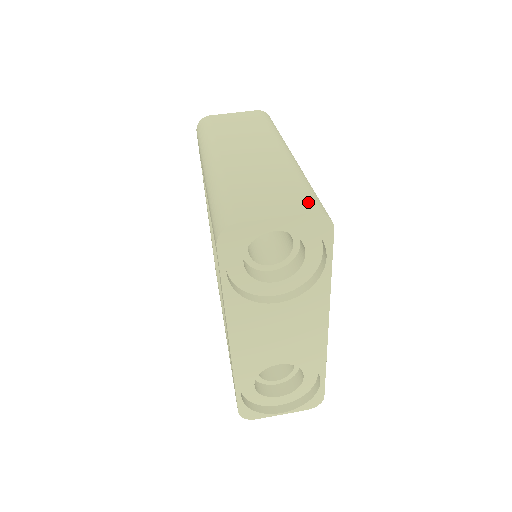
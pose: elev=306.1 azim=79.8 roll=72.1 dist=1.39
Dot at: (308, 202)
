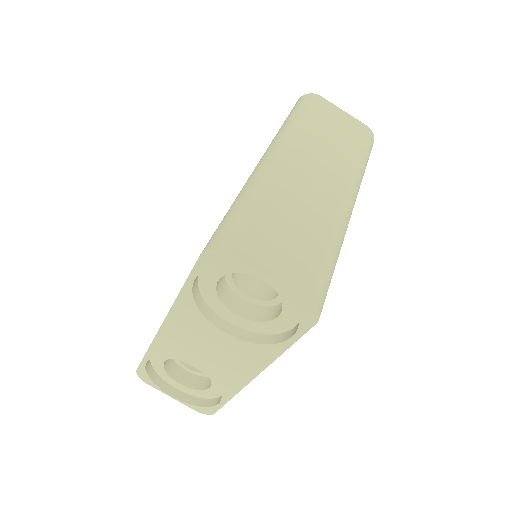
Dot at: (314, 282)
